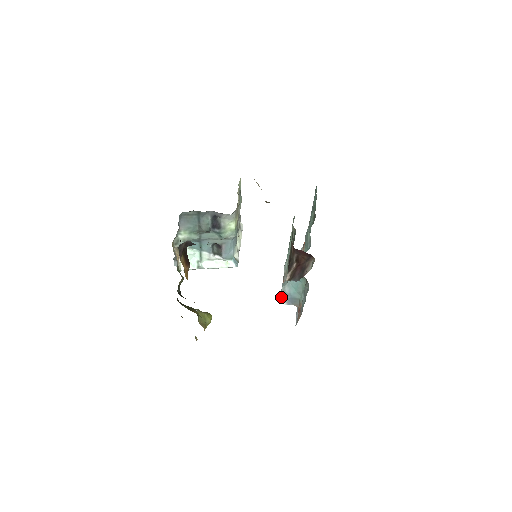
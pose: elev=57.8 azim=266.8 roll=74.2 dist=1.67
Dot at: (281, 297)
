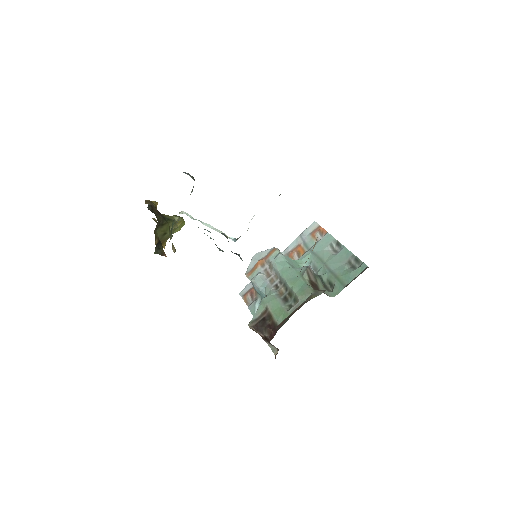
Dot at: (252, 265)
